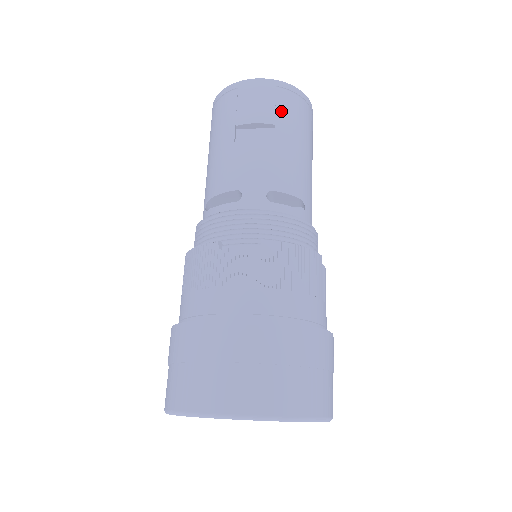
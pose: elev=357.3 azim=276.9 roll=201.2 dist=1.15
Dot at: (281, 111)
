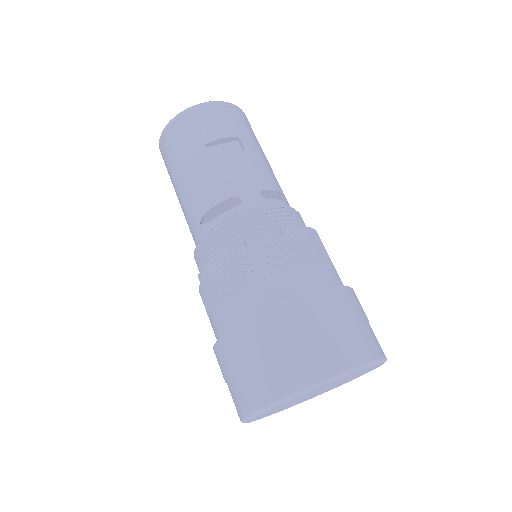
Dot at: (237, 125)
